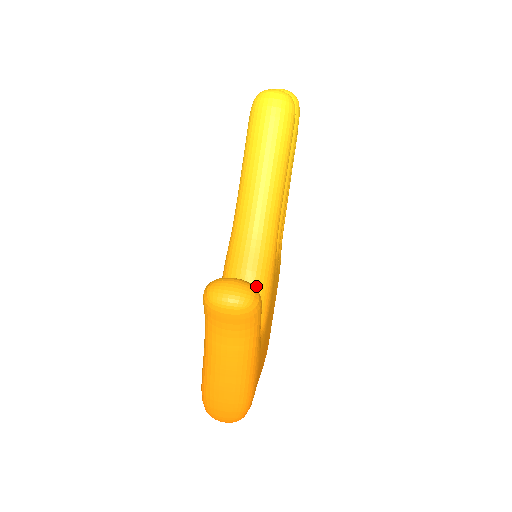
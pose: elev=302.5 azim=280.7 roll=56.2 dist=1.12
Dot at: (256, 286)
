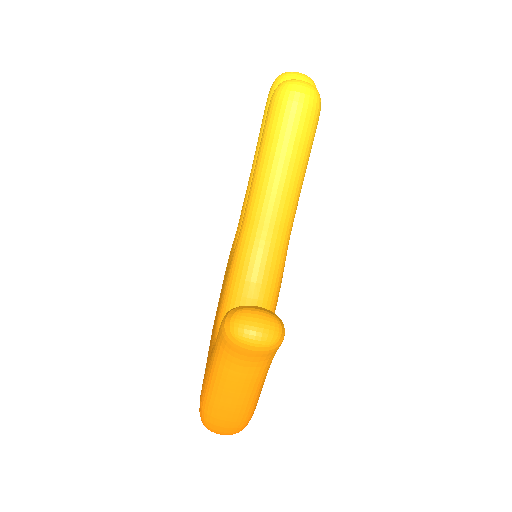
Dot at: (265, 300)
